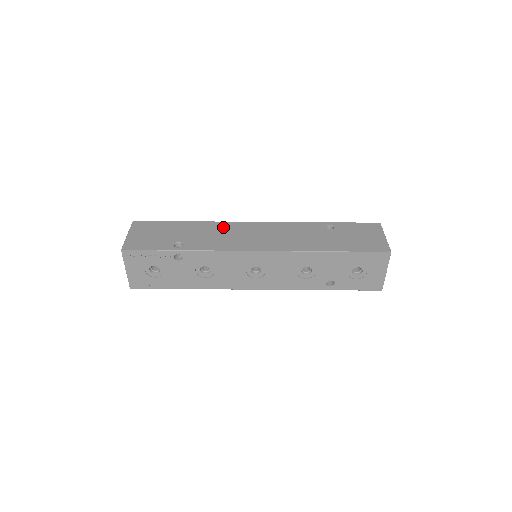
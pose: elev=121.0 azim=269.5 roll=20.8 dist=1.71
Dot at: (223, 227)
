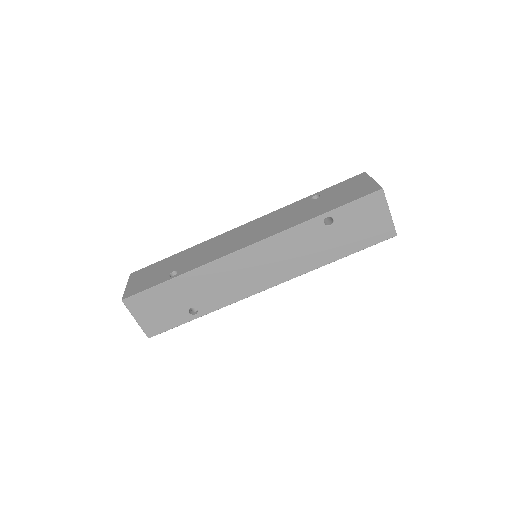
Dot at: (218, 271)
